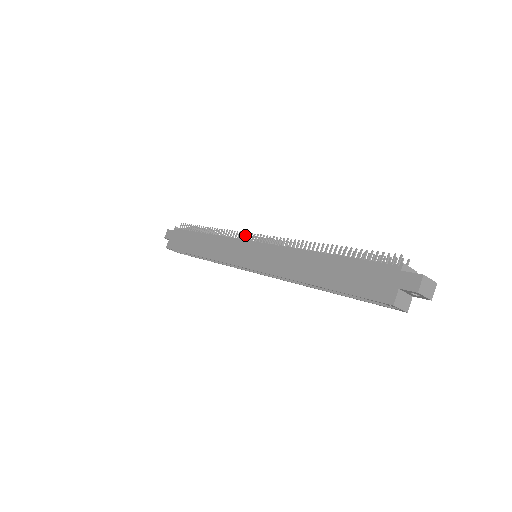
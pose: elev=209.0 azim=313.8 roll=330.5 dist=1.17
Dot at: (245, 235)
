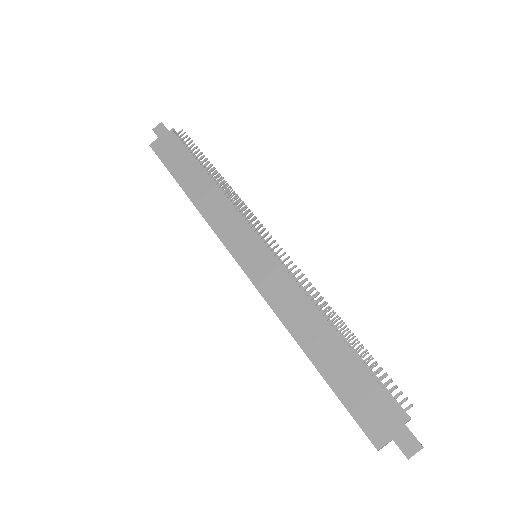
Dot at: (256, 222)
